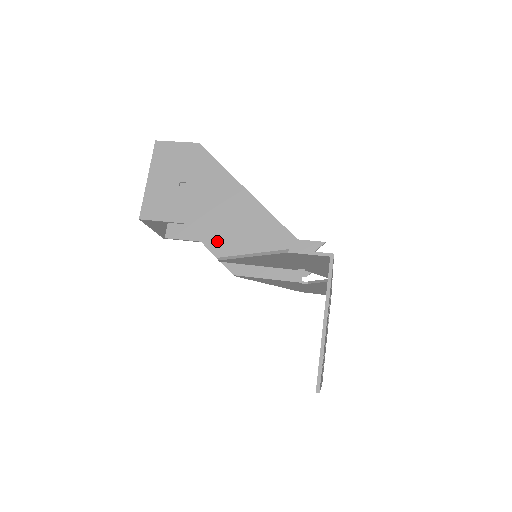
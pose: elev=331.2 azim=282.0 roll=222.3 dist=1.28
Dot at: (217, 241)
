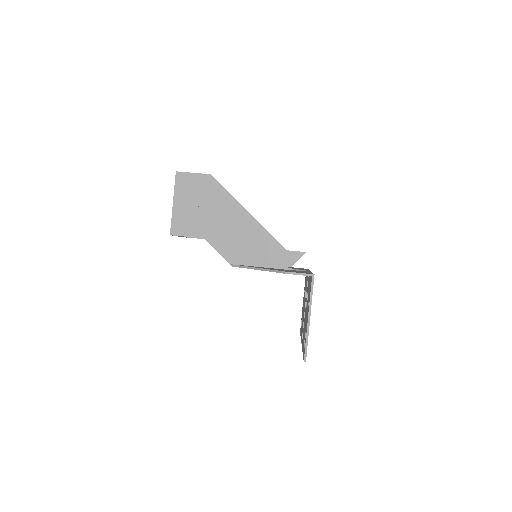
Dot at: (230, 252)
